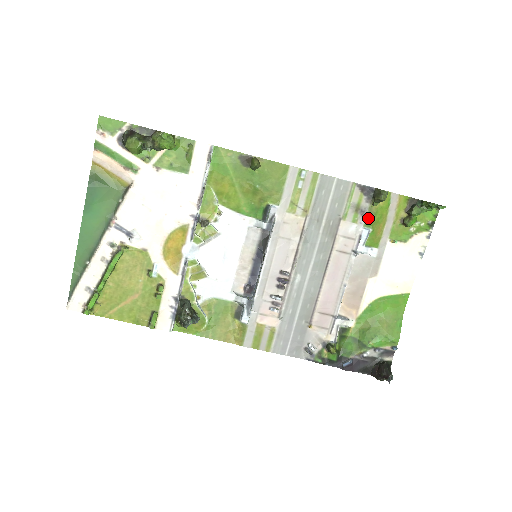
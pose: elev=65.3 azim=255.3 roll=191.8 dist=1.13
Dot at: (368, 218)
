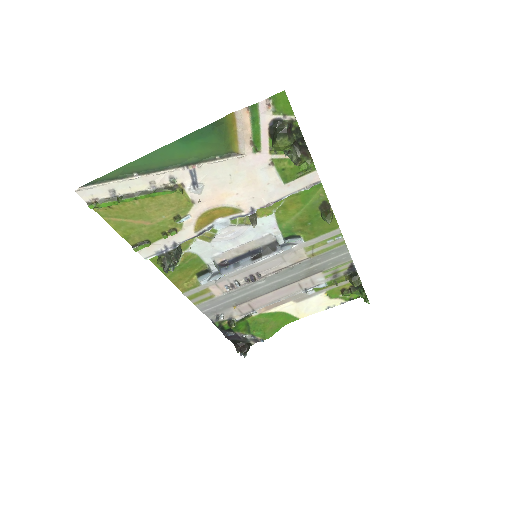
Dot at: (334, 281)
